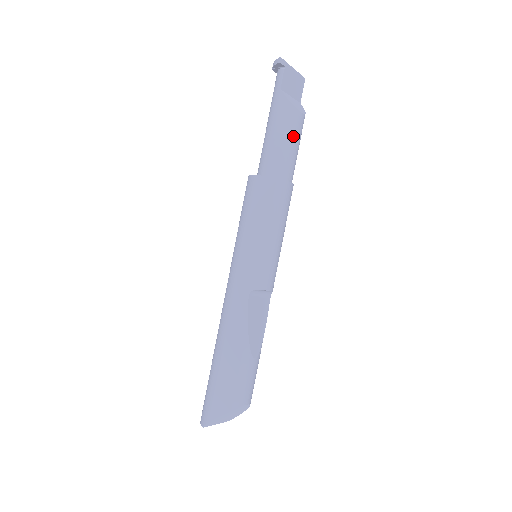
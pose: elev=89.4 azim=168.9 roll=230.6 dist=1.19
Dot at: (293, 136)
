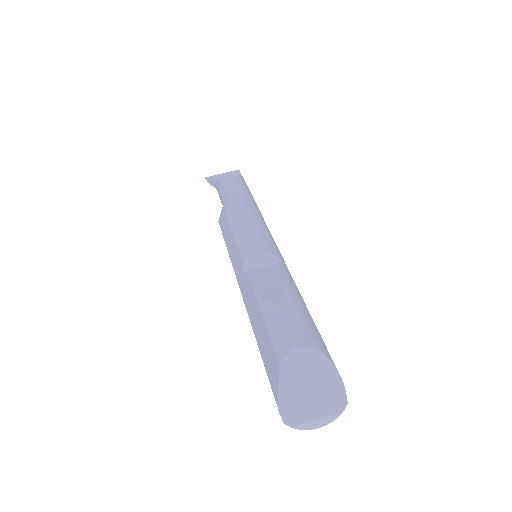
Dot at: (228, 185)
